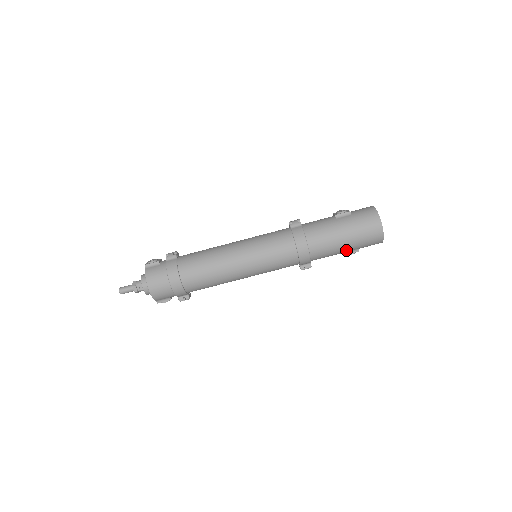
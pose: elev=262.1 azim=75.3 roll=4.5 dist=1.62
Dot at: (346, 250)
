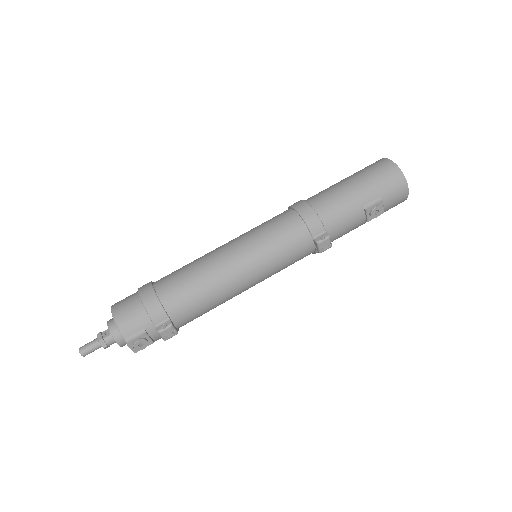
Dot at: (363, 200)
